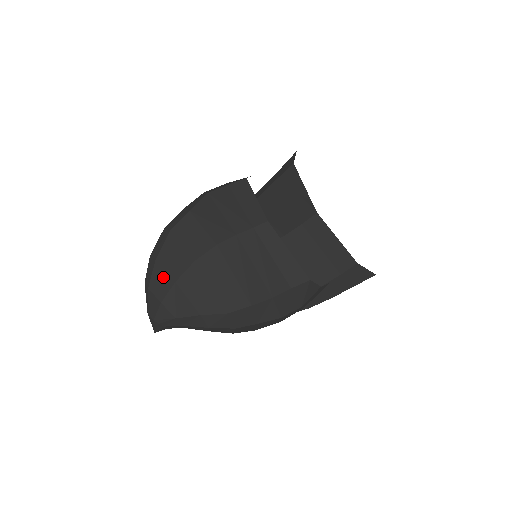
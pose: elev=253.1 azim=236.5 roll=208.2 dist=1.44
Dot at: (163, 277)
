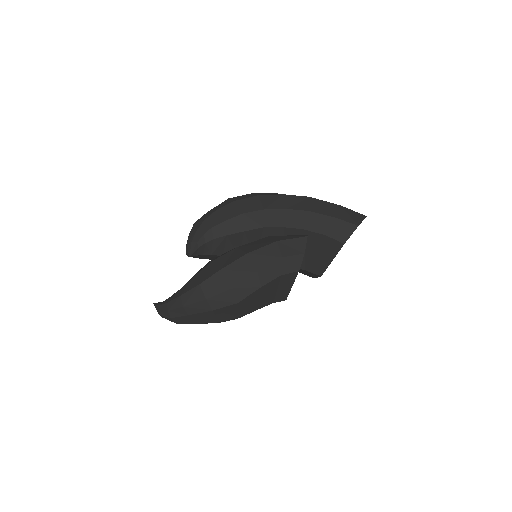
Dot at: (188, 321)
